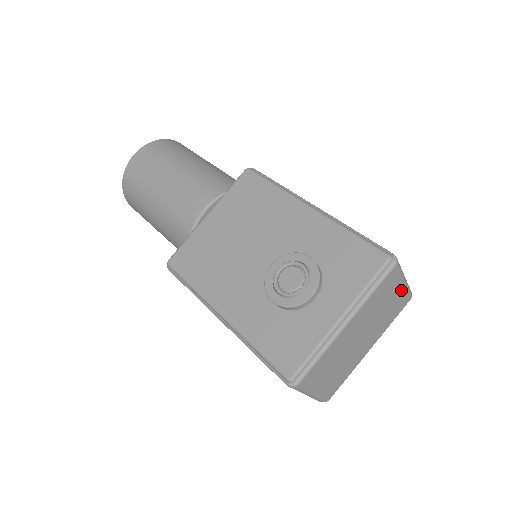
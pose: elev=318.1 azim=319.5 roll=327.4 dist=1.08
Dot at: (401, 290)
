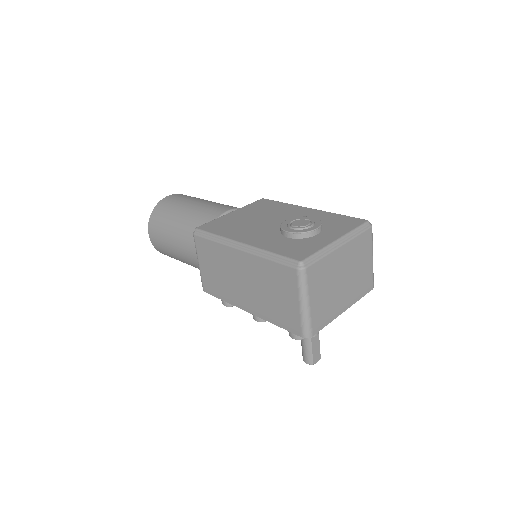
Dot at: (370, 264)
